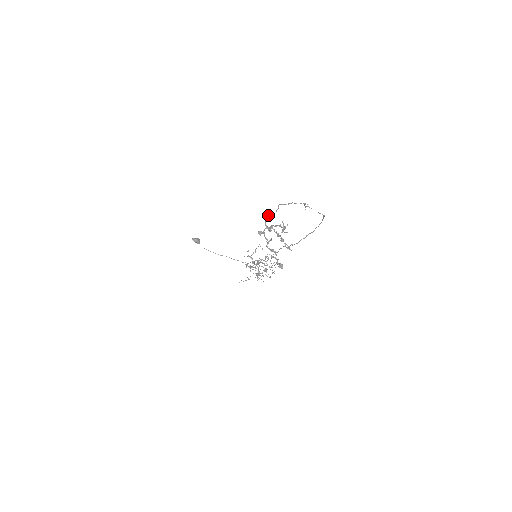
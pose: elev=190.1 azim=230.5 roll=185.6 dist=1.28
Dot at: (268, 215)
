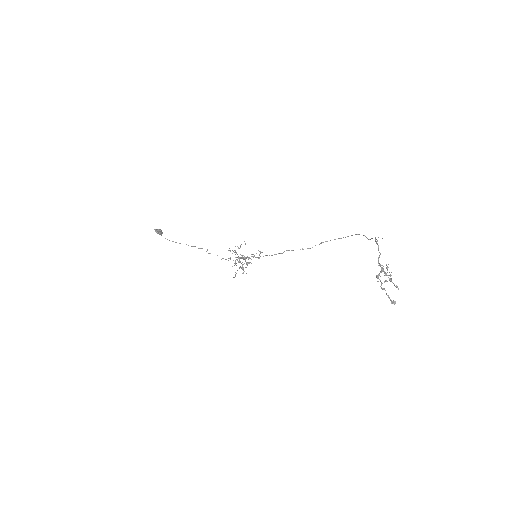
Dot at: occluded
